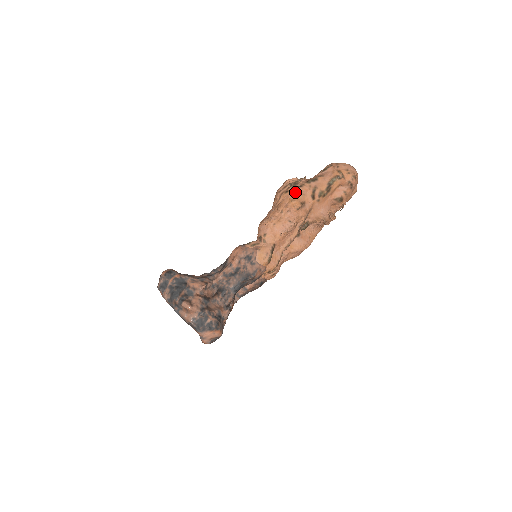
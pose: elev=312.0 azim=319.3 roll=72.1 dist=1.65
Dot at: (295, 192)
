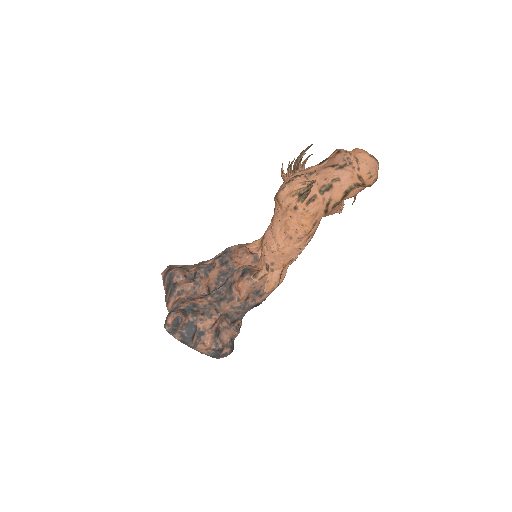
Dot at: (306, 212)
